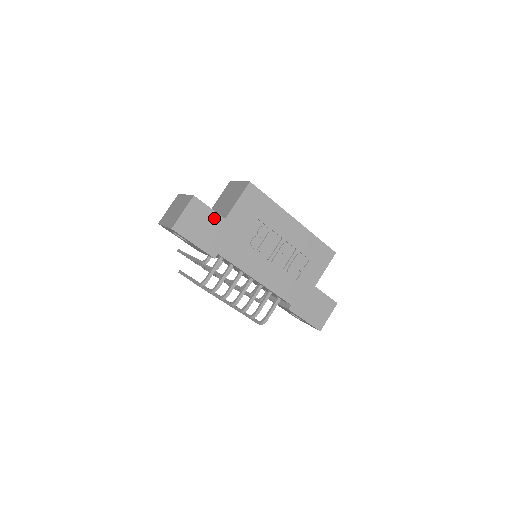
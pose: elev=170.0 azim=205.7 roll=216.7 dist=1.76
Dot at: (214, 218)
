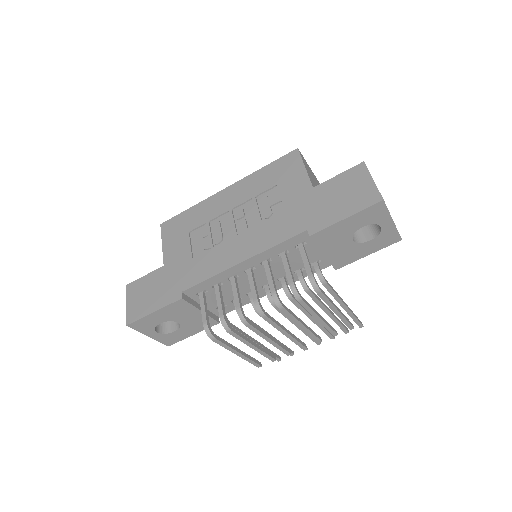
Dot at: (154, 277)
